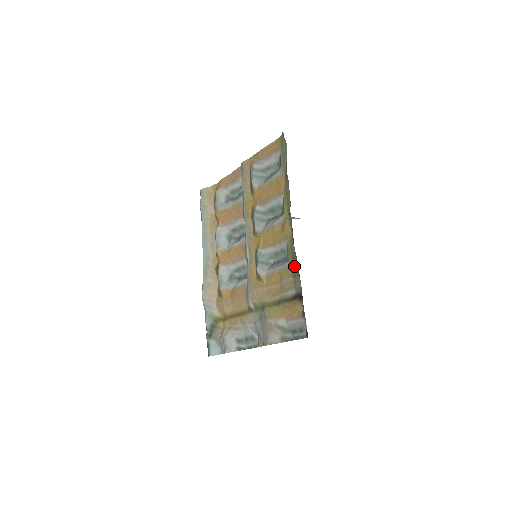
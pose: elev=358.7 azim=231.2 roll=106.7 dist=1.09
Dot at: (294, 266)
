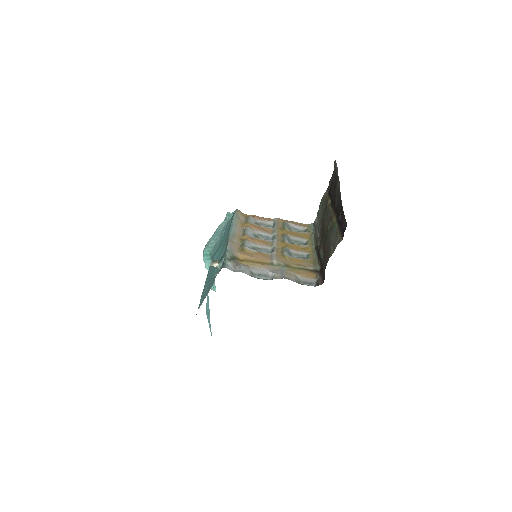
Dot at: (314, 261)
